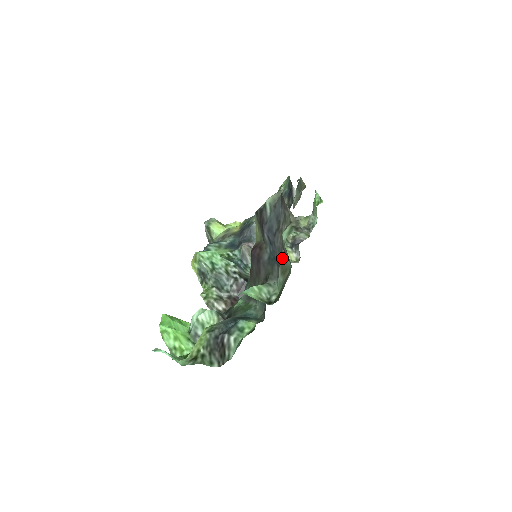
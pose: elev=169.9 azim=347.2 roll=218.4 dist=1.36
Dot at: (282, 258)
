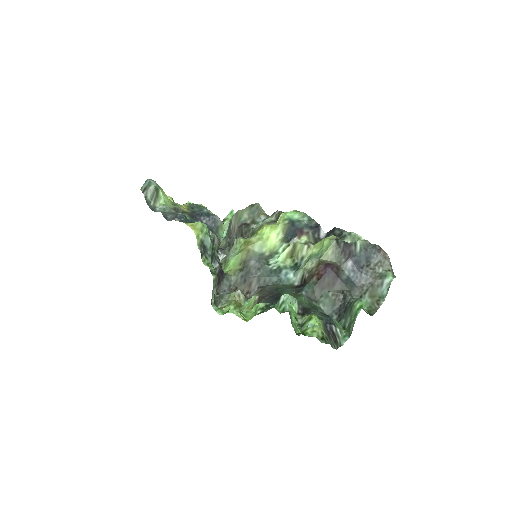
Dot at: (373, 287)
